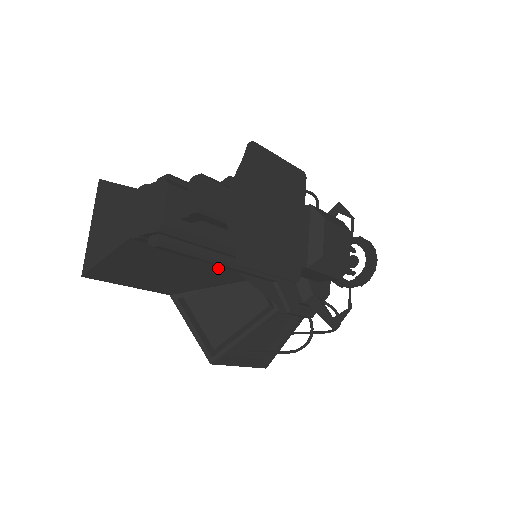
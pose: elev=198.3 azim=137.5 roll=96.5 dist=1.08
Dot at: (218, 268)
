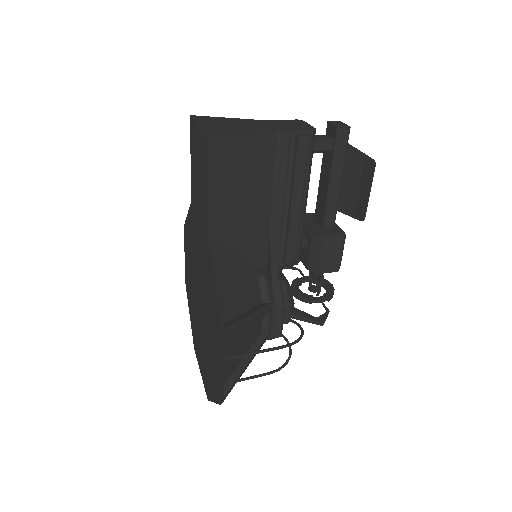
Dot at: (264, 227)
